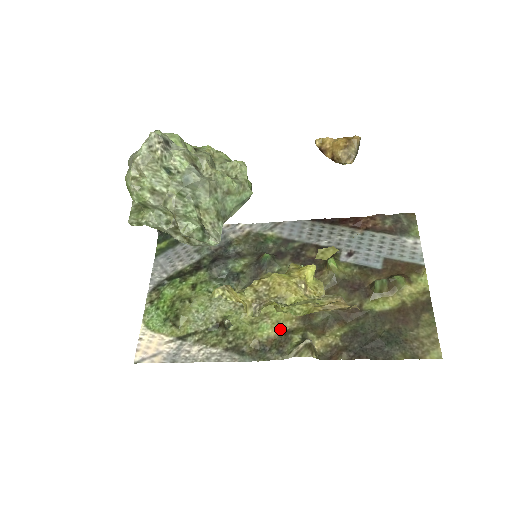
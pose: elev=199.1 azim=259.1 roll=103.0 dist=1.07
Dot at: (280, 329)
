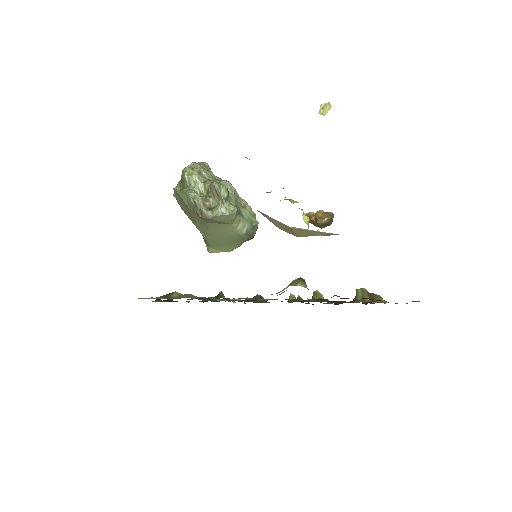
Dot at: (273, 299)
